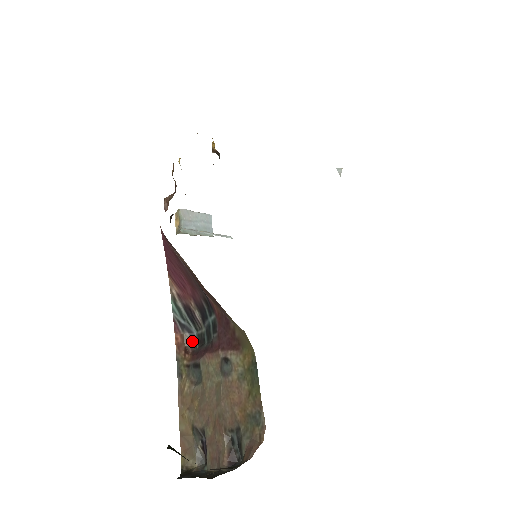
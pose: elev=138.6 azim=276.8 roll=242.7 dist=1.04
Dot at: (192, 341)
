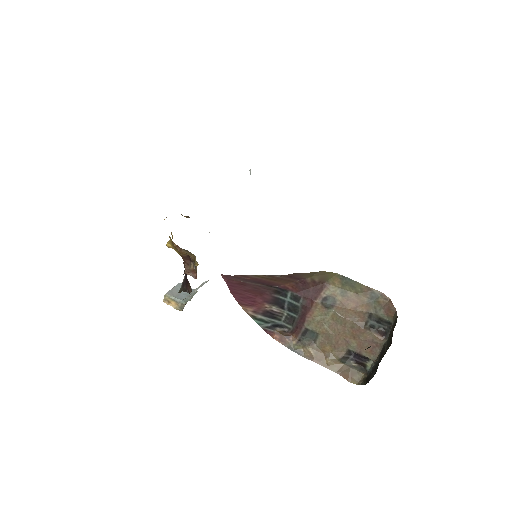
Dot at: (284, 329)
